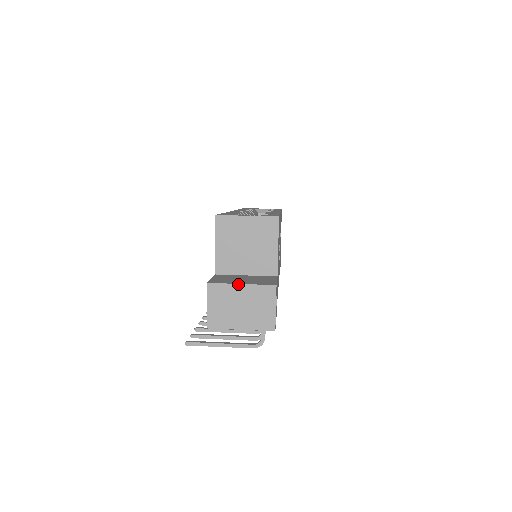
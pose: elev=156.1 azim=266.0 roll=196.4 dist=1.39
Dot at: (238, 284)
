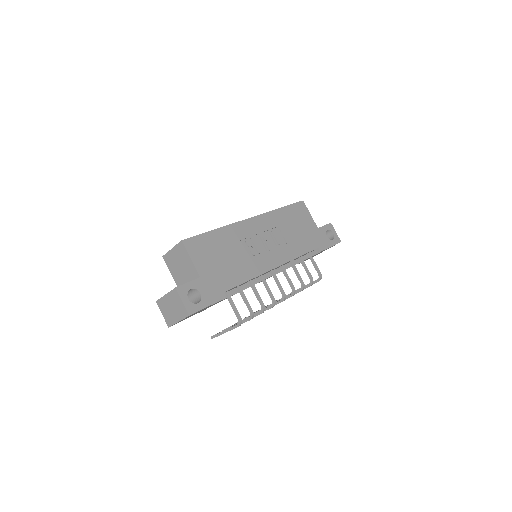
Dot at: (164, 295)
